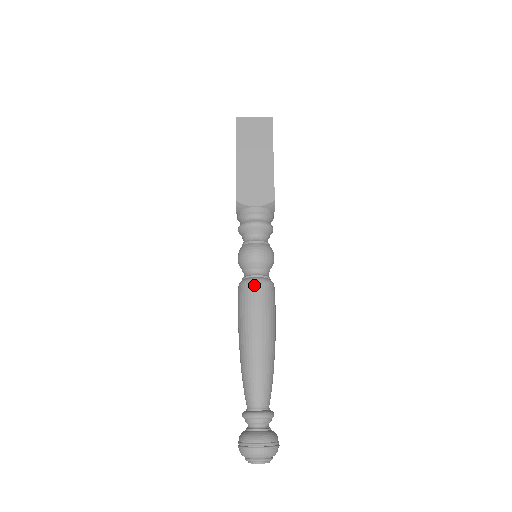
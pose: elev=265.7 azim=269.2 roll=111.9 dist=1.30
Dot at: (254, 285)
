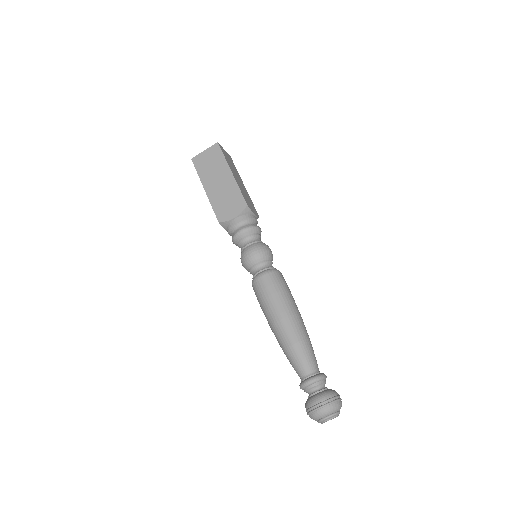
Dot at: (260, 280)
